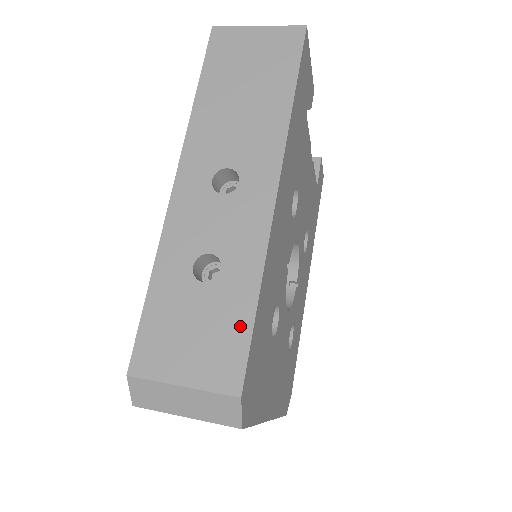
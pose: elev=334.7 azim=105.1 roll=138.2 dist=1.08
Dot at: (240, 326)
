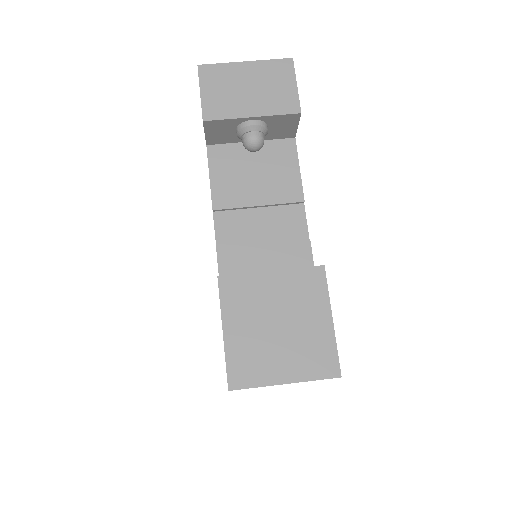
Dot at: occluded
